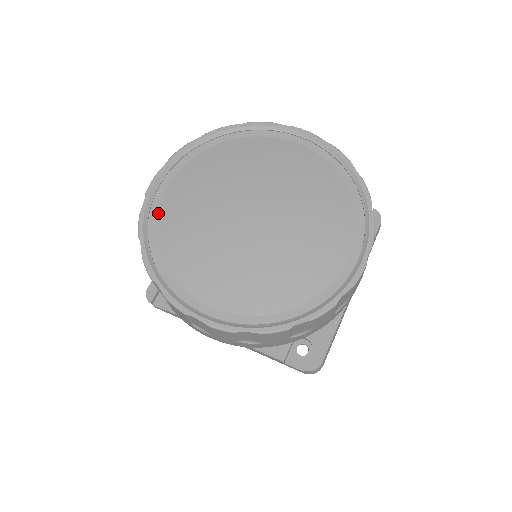
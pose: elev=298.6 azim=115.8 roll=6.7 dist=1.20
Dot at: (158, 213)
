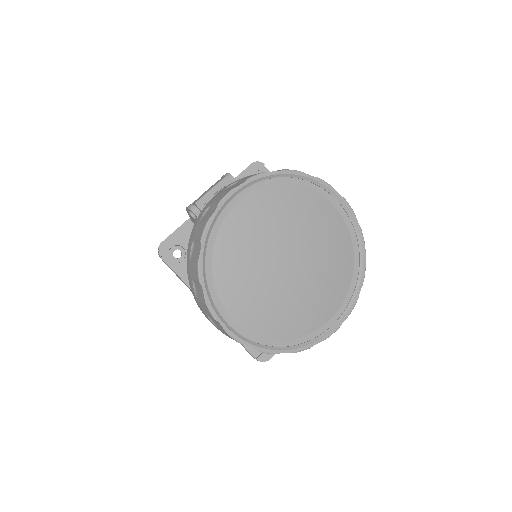
Dot at: (222, 225)
